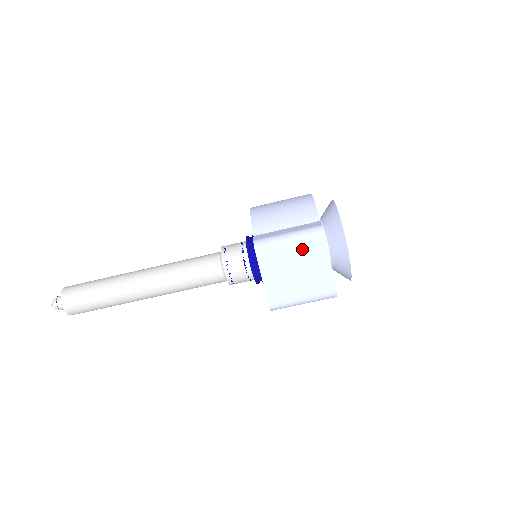
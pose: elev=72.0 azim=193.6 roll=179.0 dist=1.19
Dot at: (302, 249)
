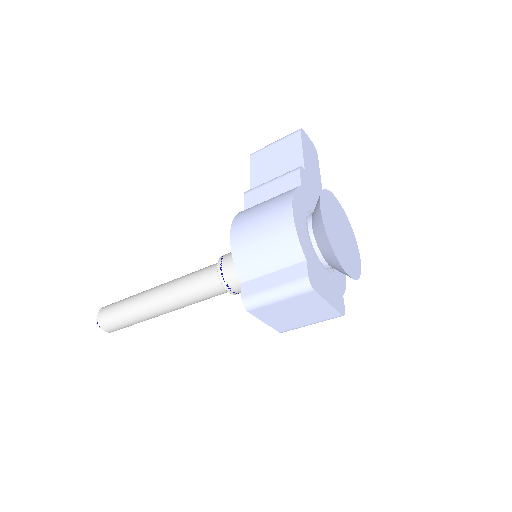
Dot at: (294, 301)
